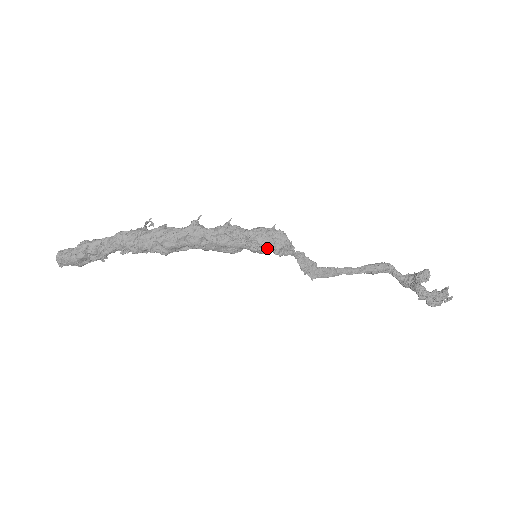
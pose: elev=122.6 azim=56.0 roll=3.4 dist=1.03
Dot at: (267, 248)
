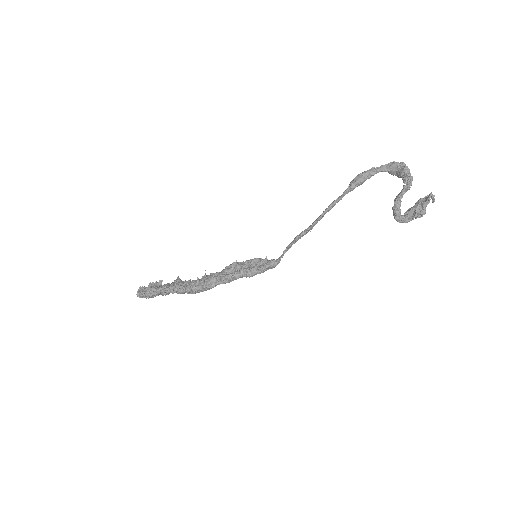
Dot at: occluded
